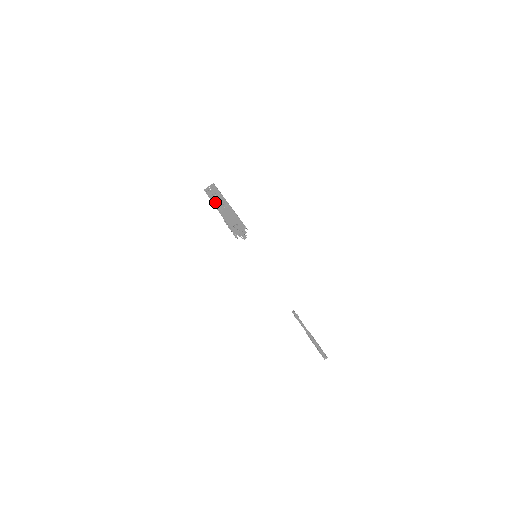
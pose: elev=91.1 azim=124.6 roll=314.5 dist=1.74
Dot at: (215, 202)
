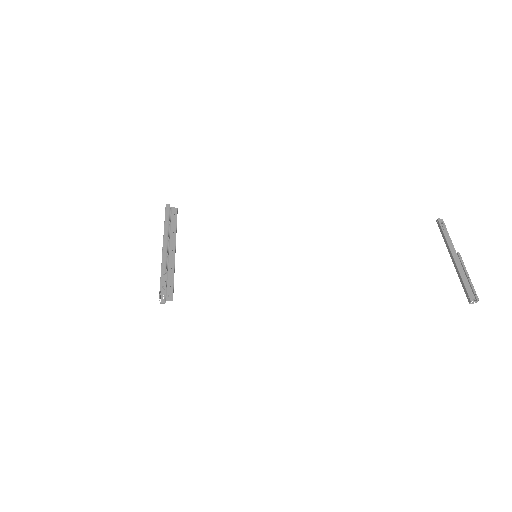
Dot at: occluded
